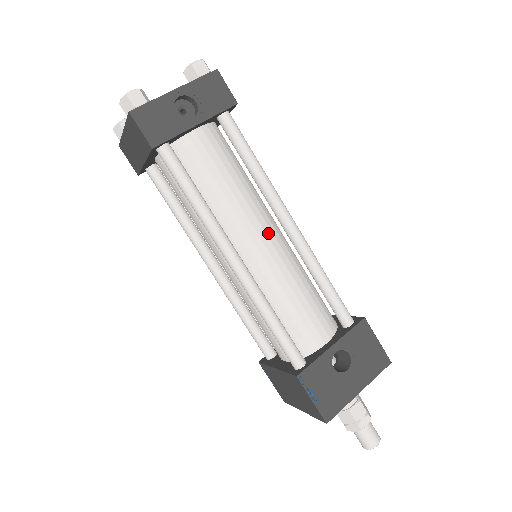
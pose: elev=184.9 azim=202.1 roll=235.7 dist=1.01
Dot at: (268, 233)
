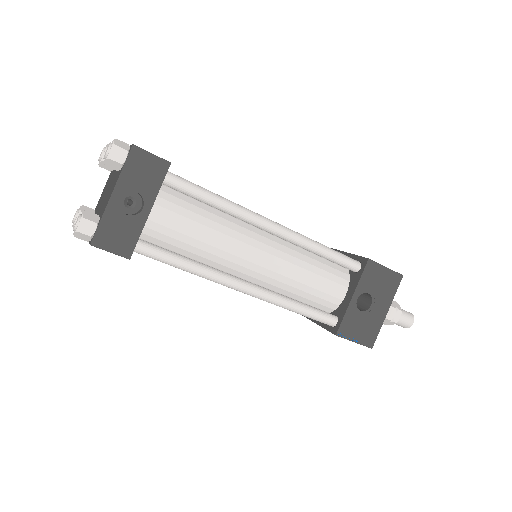
Dot at: (259, 246)
